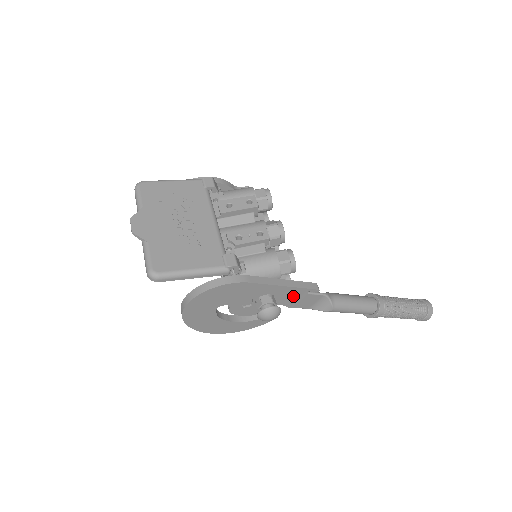
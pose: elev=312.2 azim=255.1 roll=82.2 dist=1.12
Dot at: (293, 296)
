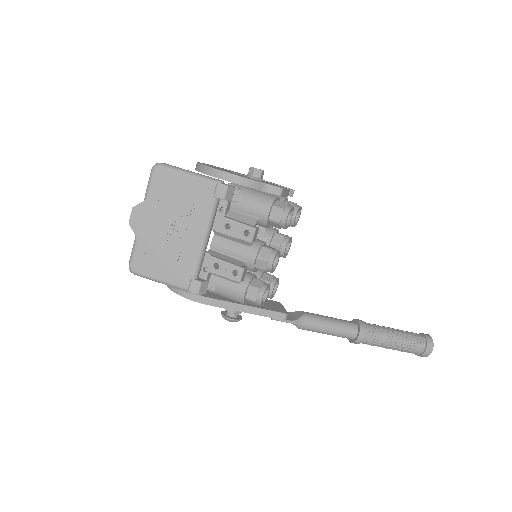
Dot at: occluded
